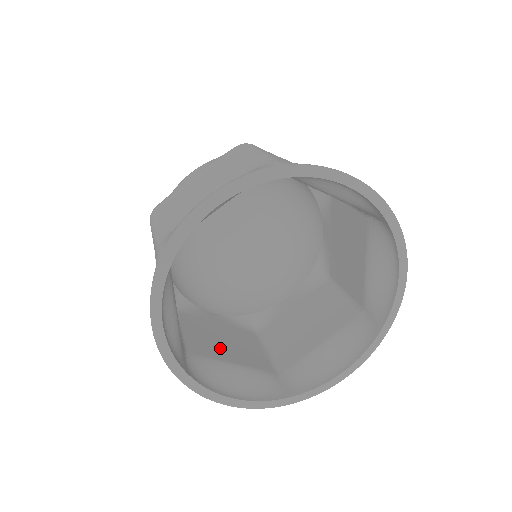
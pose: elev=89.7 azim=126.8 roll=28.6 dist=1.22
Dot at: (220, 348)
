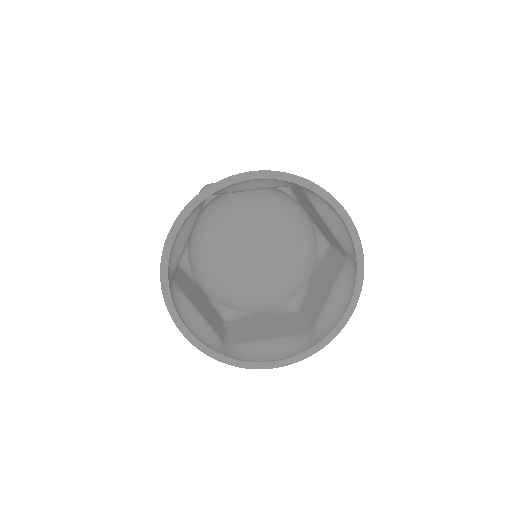
Dot at: (196, 300)
